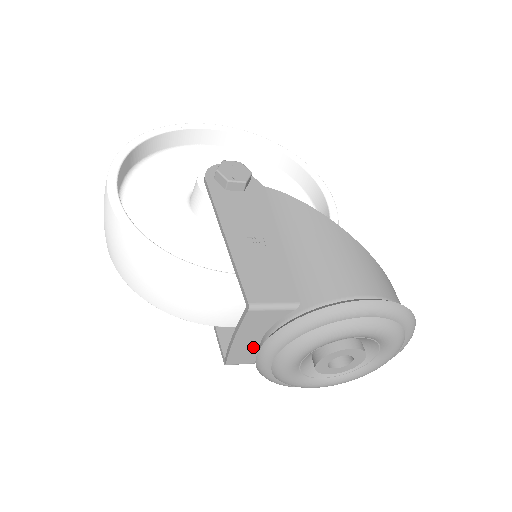
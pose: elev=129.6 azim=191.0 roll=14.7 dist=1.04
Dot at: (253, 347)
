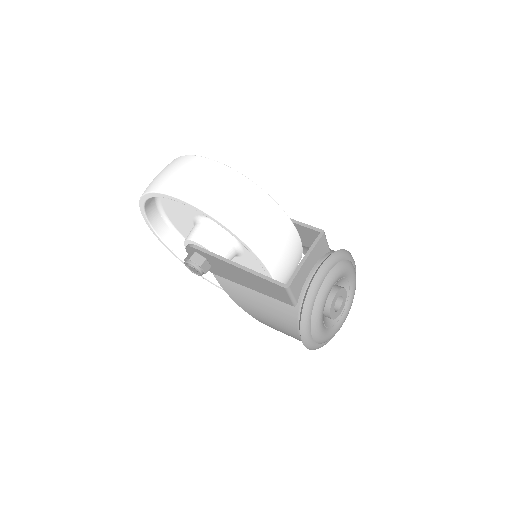
Dot at: (305, 276)
